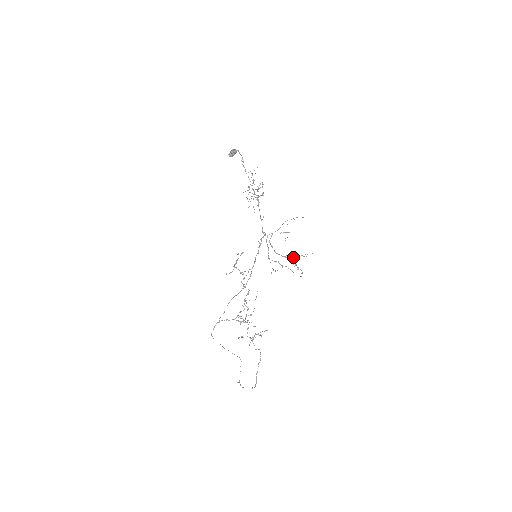
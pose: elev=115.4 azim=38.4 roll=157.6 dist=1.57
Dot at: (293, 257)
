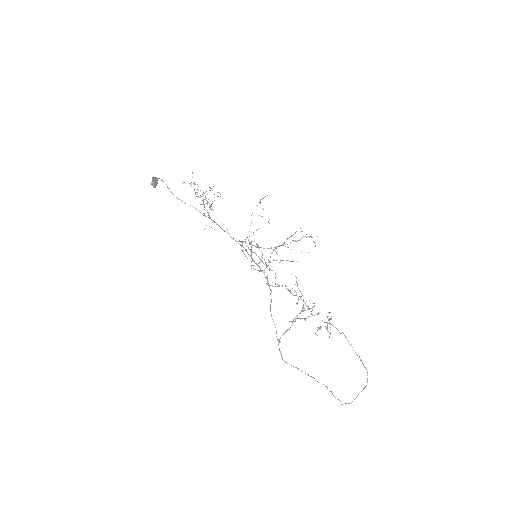
Dot at: (284, 243)
